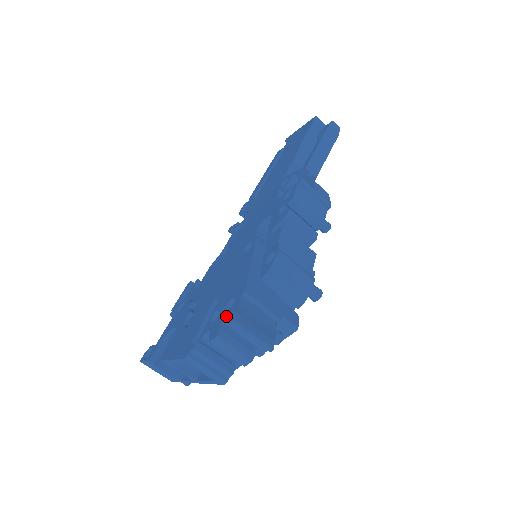
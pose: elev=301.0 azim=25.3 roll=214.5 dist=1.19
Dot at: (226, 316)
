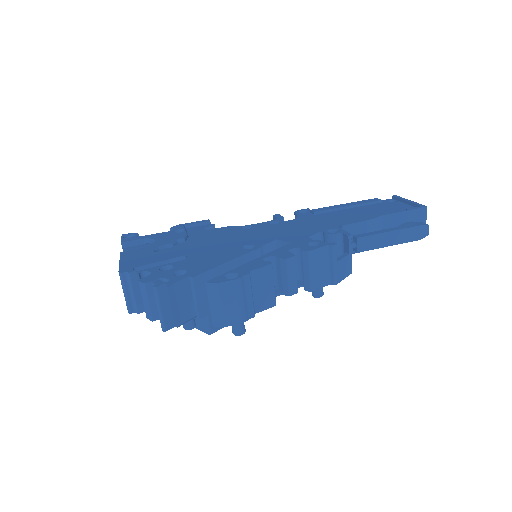
Dot at: (166, 278)
